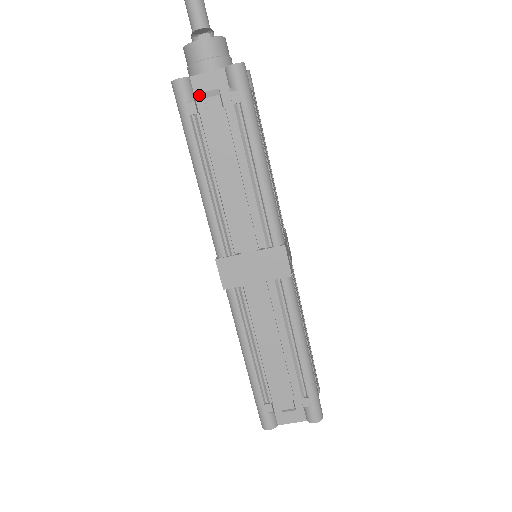
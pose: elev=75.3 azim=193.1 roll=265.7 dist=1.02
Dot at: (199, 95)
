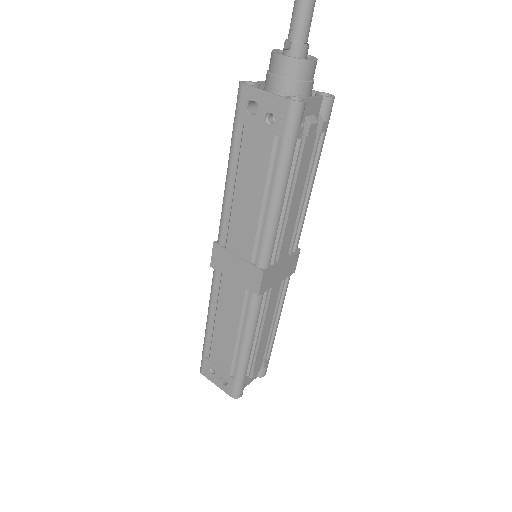
Dot at: occluded
